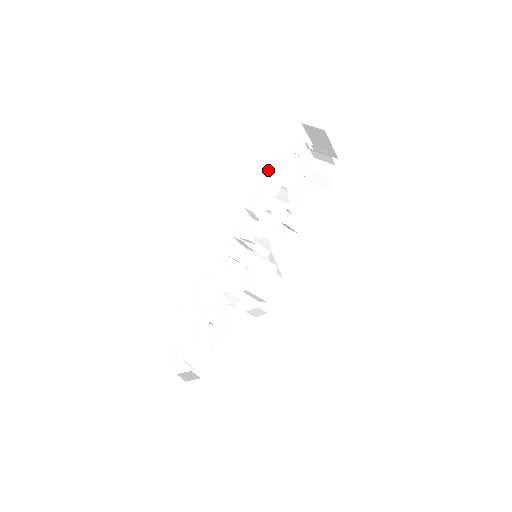
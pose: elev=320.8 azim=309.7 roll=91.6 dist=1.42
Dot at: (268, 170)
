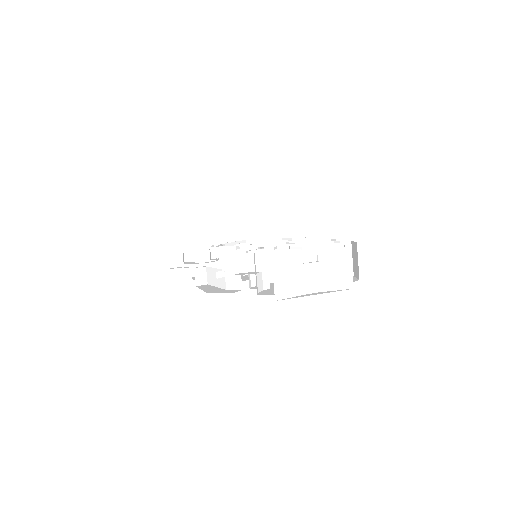
Dot at: occluded
